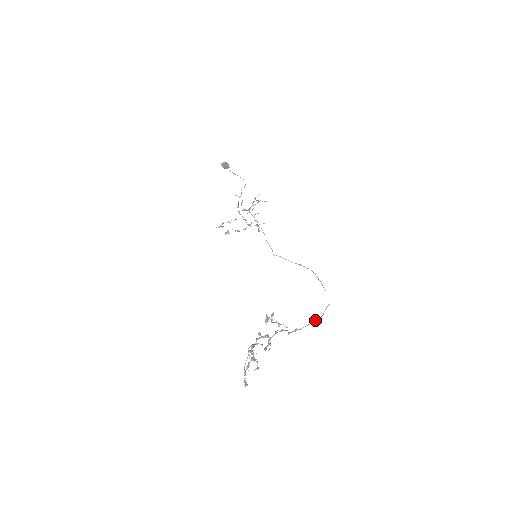
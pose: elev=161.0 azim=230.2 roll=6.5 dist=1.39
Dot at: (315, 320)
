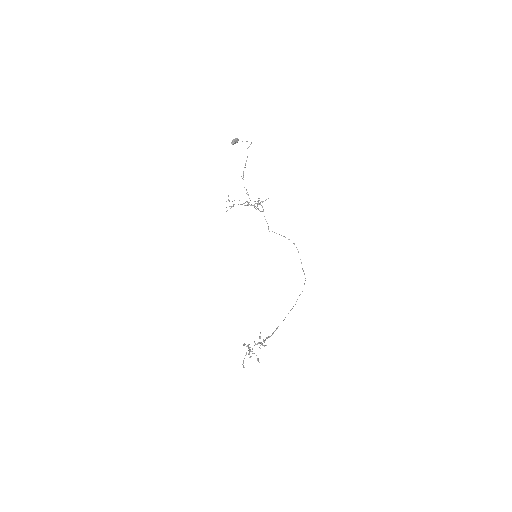
Dot at: occluded
